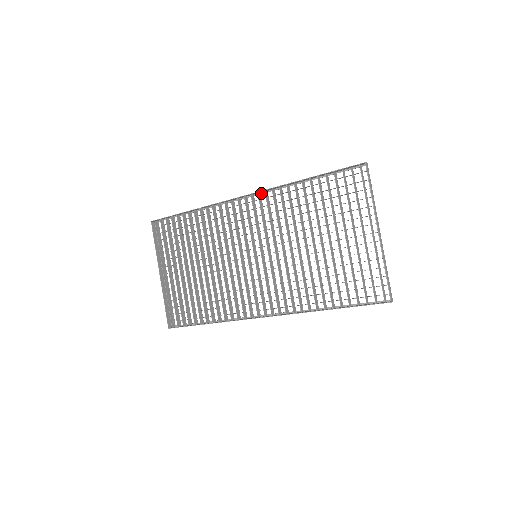
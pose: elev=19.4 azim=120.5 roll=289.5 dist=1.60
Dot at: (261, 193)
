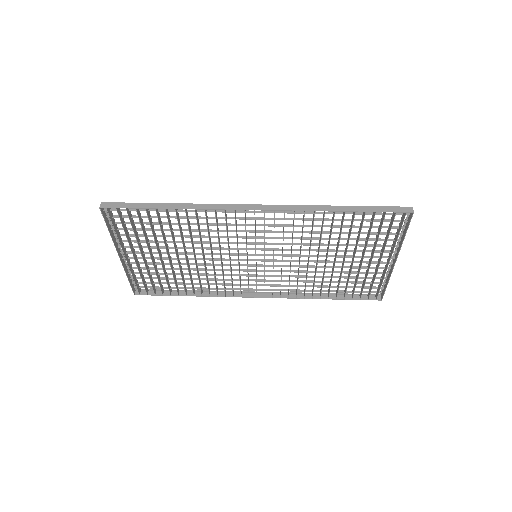
Dot at: (276, 206)
